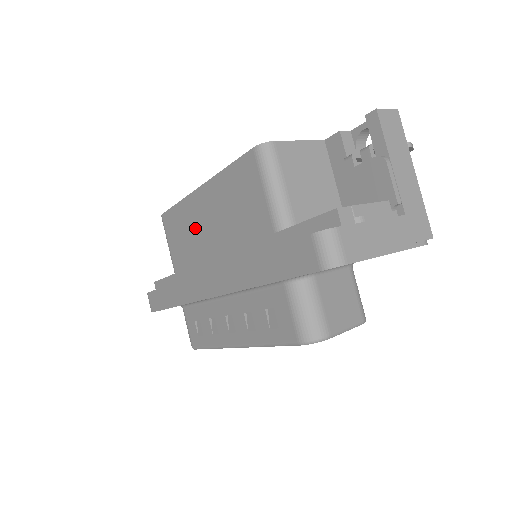
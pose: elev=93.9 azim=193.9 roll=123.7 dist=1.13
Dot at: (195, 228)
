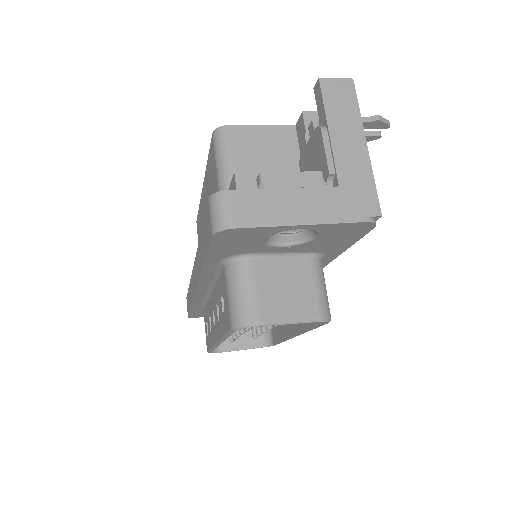
Dot at: occluded
